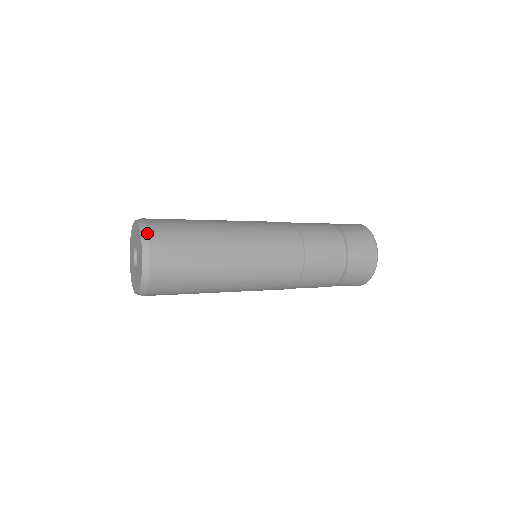
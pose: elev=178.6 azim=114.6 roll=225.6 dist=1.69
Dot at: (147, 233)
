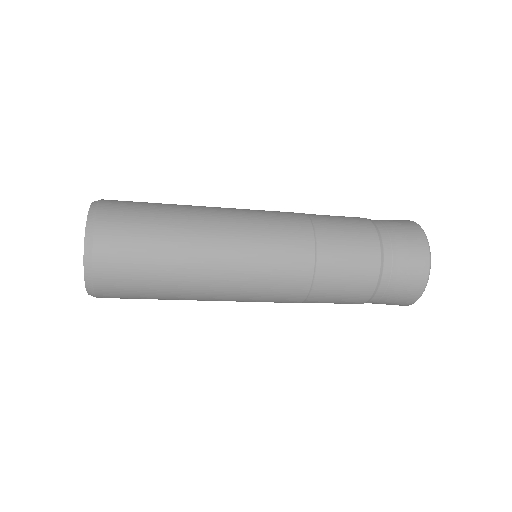
Dot at: (95, 216)
